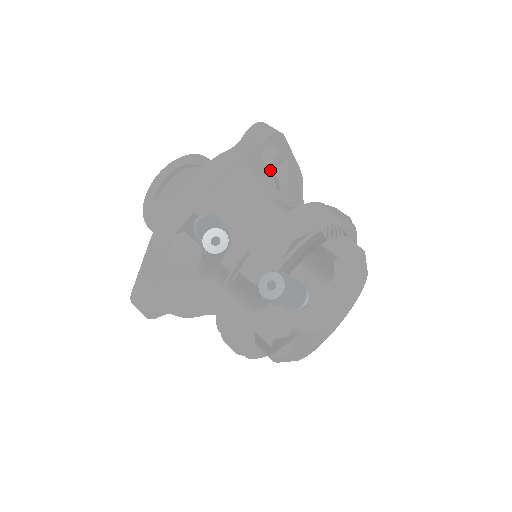
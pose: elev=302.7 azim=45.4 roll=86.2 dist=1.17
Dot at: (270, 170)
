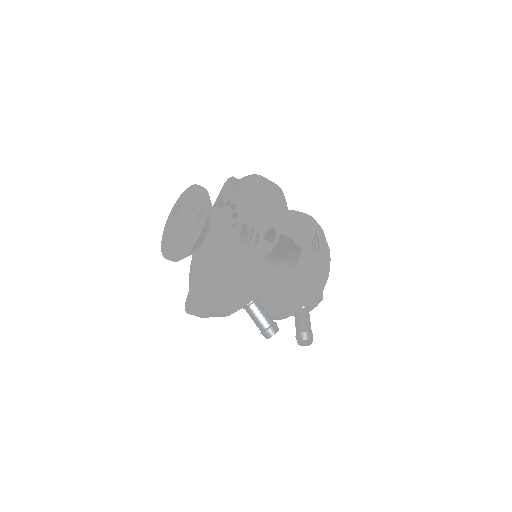
Dot at: occluded
